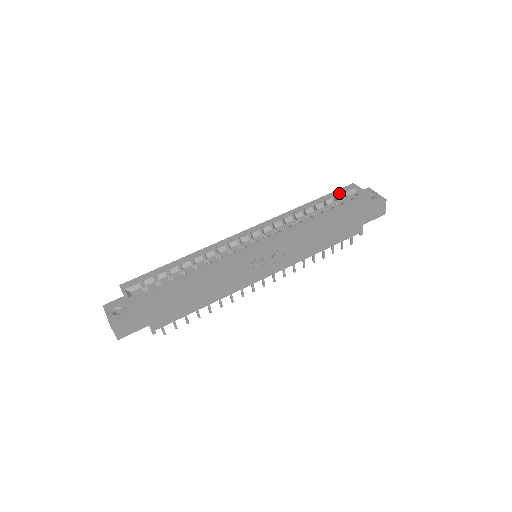
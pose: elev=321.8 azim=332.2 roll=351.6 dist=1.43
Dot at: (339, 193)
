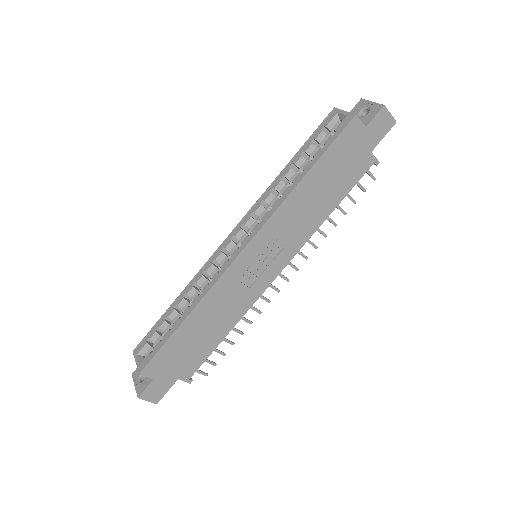
Dot at: (319, 132)
